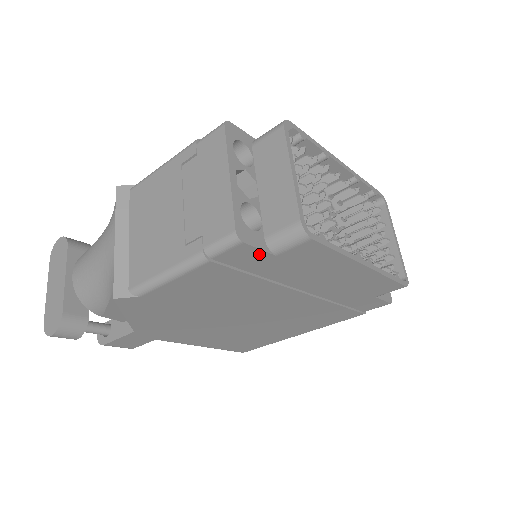
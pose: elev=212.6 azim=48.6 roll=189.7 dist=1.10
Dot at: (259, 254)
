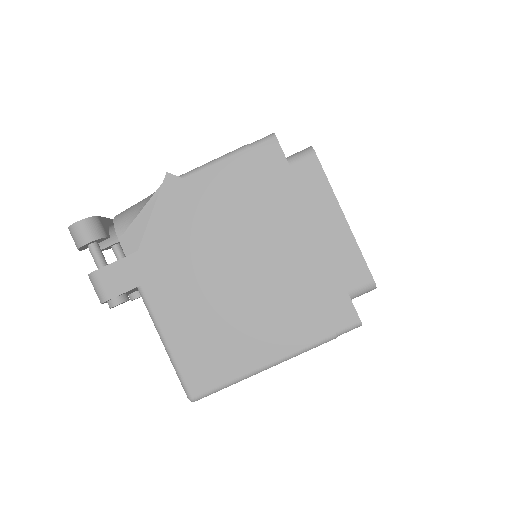
Dot at: (280, 158)
